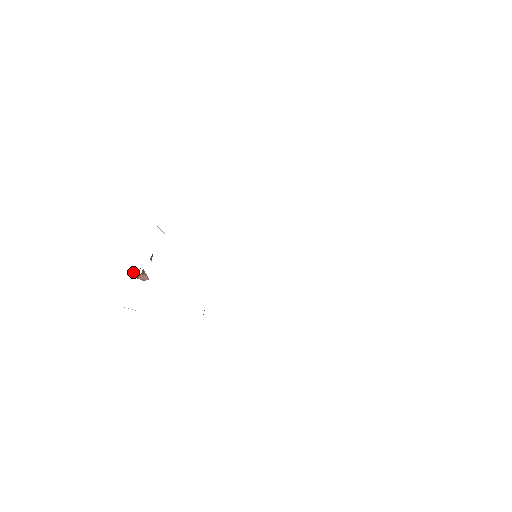
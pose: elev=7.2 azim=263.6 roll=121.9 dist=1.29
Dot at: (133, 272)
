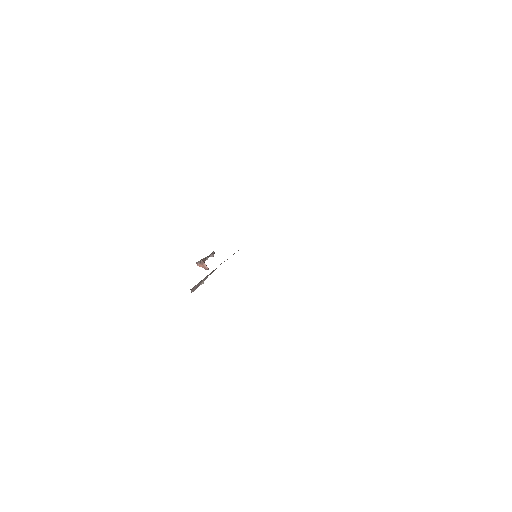
Dot at: occluded
